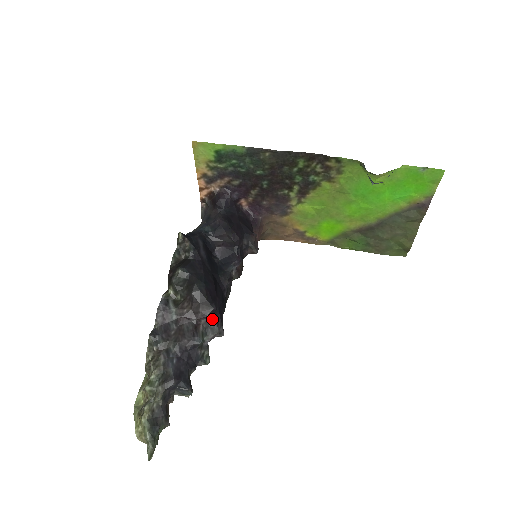
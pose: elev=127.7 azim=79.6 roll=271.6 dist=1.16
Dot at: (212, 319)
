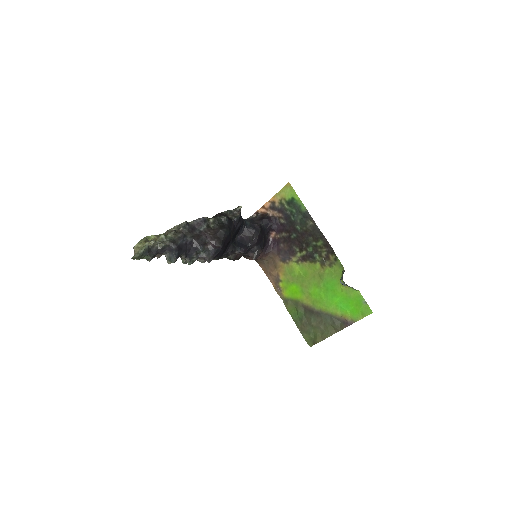
Dot at: (214, 250)
